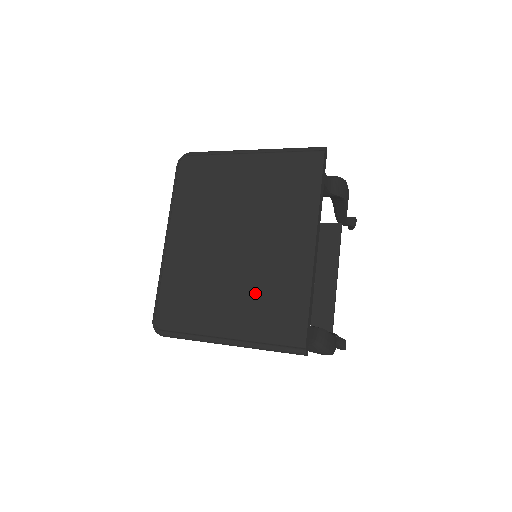
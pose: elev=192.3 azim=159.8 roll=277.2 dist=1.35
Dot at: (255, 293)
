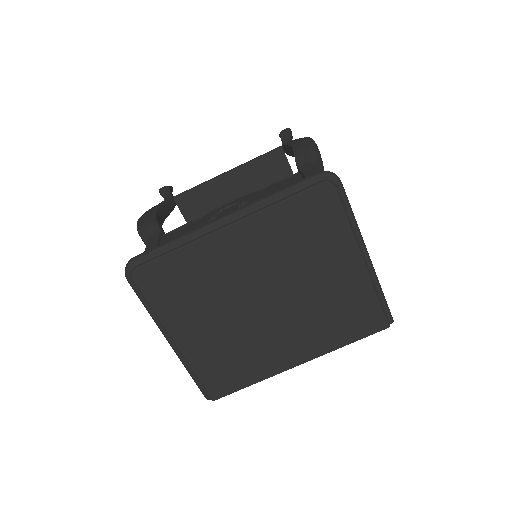
Dot at: (230, 344)
